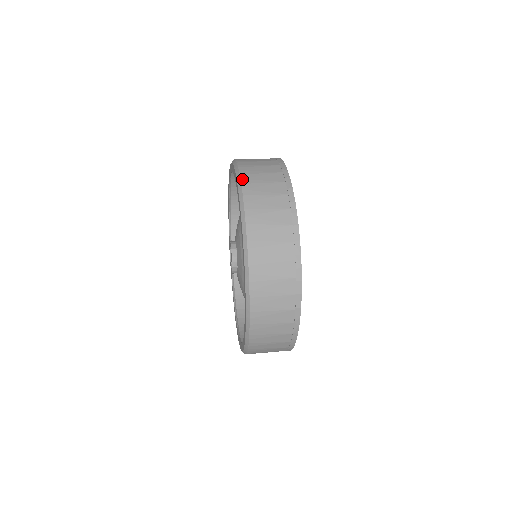
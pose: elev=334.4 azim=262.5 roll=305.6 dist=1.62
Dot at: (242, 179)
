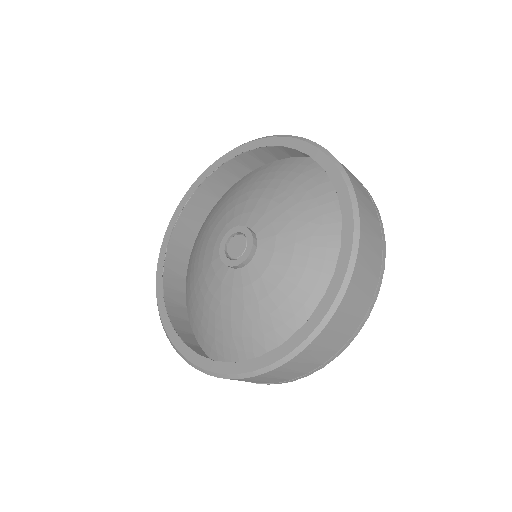
Dot at: occluded
